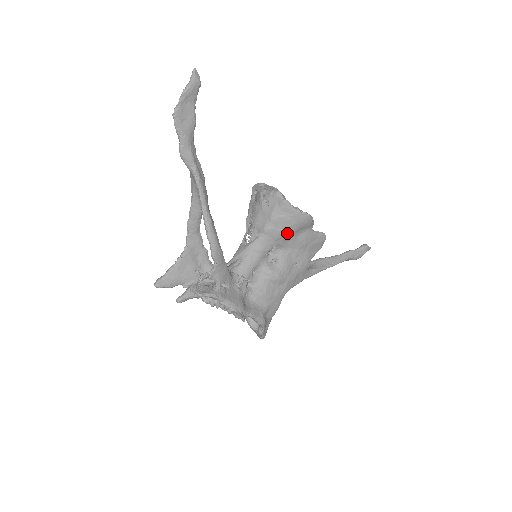
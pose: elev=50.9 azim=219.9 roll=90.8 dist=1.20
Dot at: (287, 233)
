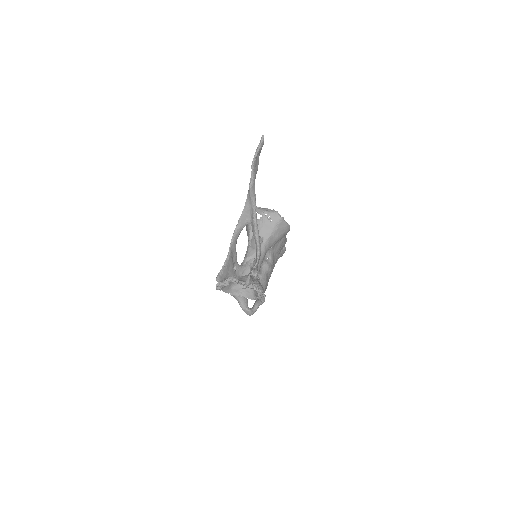
Dot at: (279, 239)
